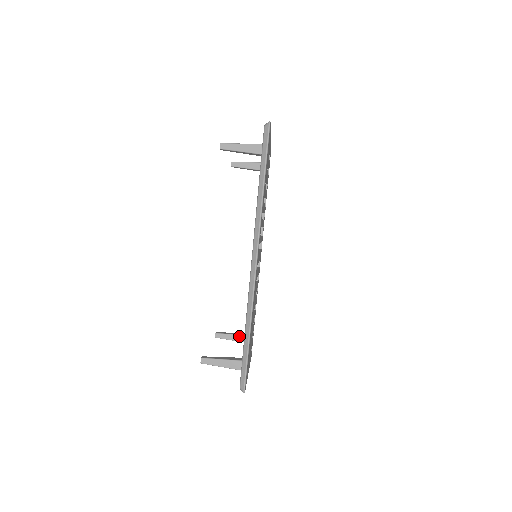
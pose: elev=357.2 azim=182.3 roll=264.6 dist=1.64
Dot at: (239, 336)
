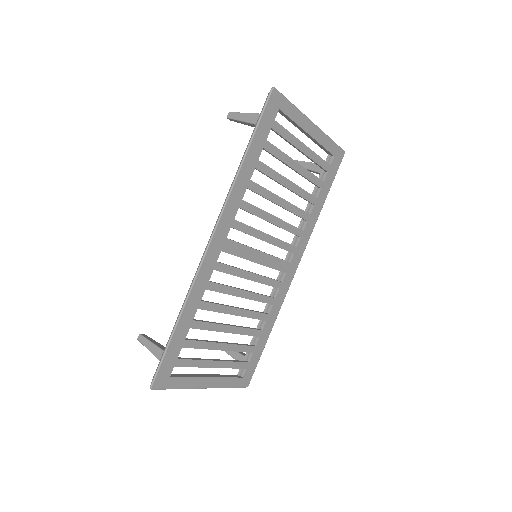
Dot at: (238, 354)
